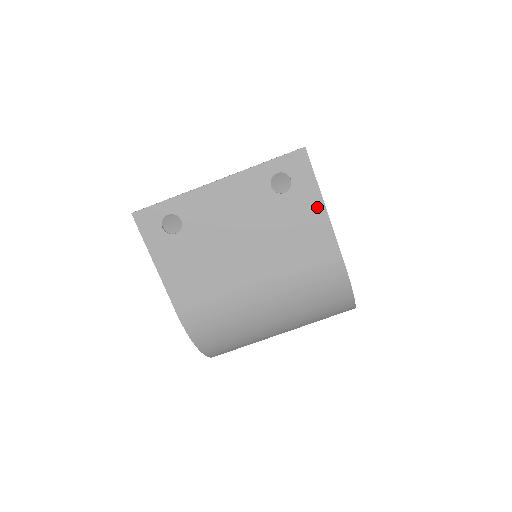
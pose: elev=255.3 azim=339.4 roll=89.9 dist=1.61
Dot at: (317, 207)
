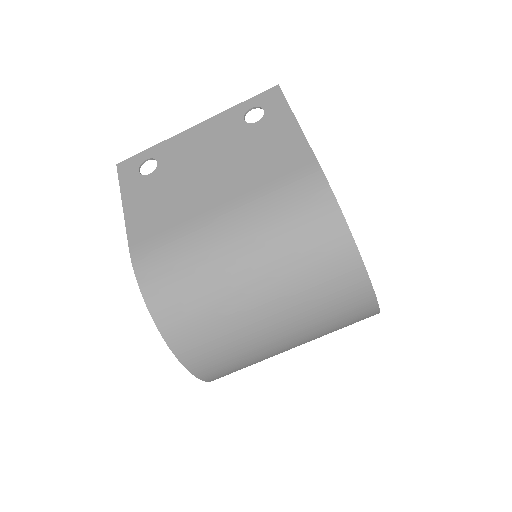
Dot at: (290, 126)
